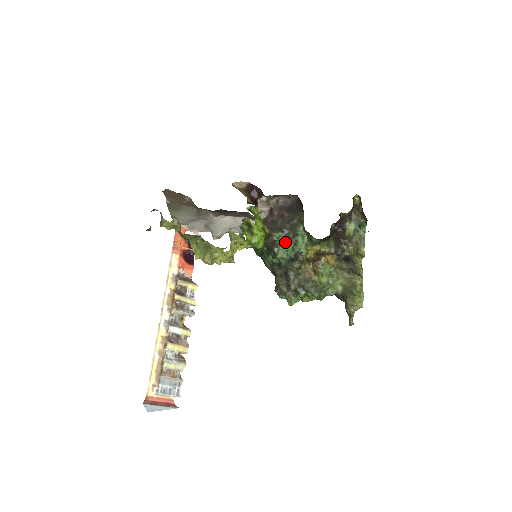
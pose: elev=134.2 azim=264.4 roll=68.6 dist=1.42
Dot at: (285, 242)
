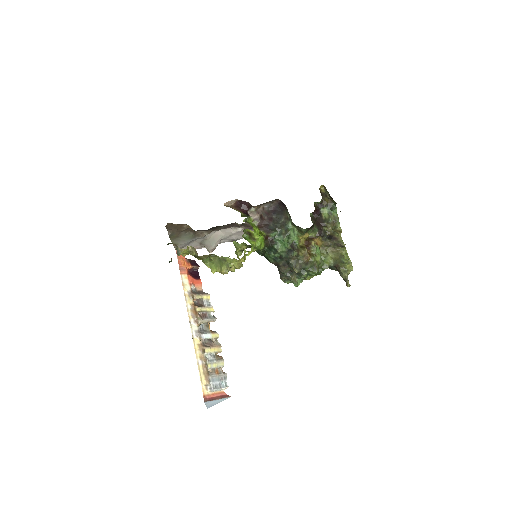
Dot at: (281, 238)
